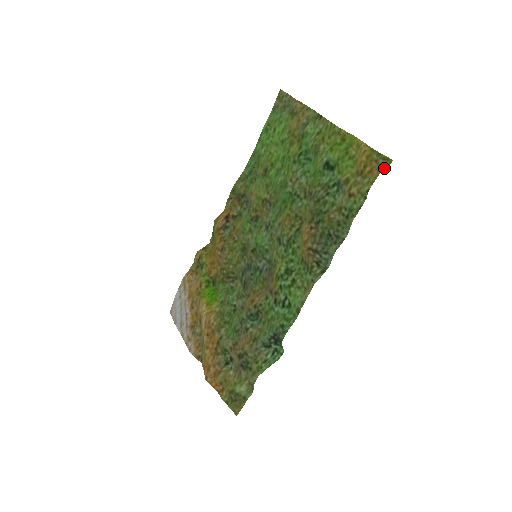
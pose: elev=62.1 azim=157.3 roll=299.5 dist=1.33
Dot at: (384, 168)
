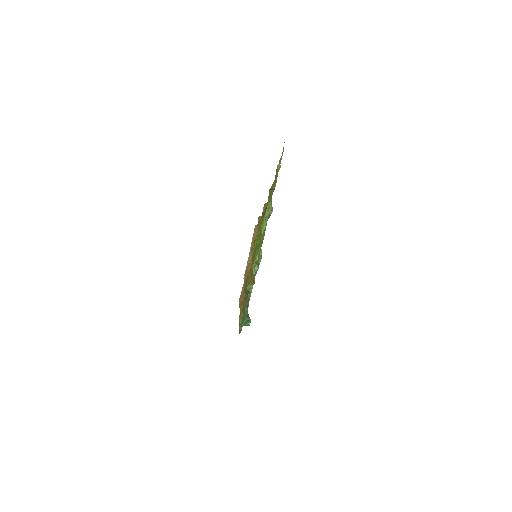
Dot at: (251, 283)
